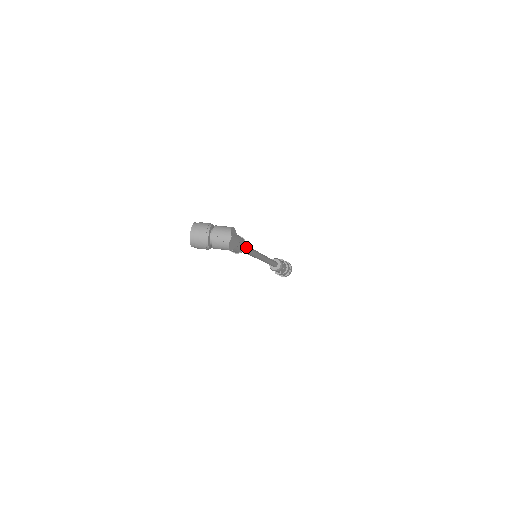
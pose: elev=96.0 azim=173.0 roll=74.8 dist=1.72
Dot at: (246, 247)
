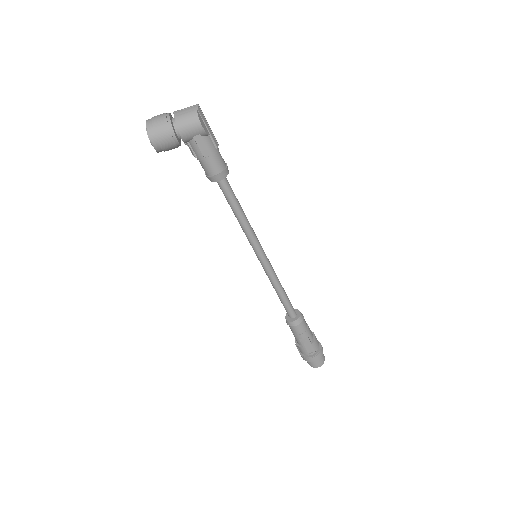
Dot at: (231, 188)
